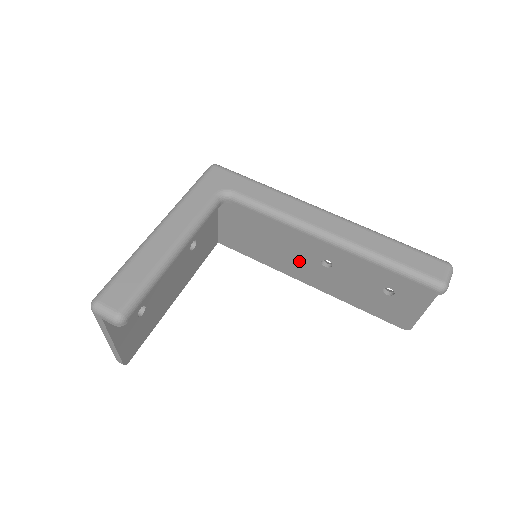
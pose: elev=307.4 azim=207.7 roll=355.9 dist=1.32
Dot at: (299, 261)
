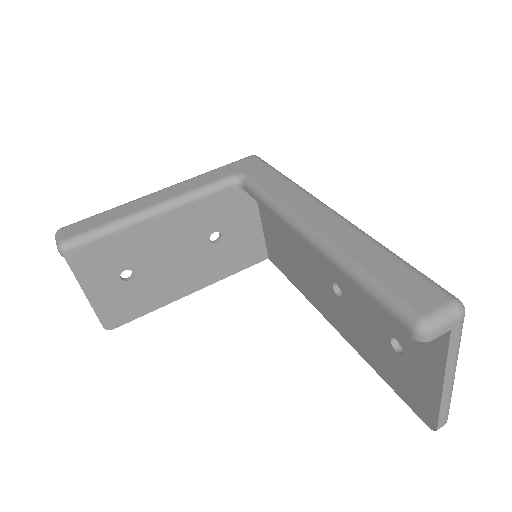
Dot at: (318, 285)
